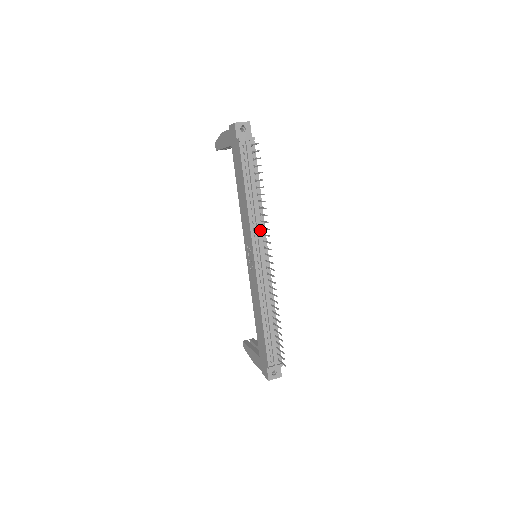
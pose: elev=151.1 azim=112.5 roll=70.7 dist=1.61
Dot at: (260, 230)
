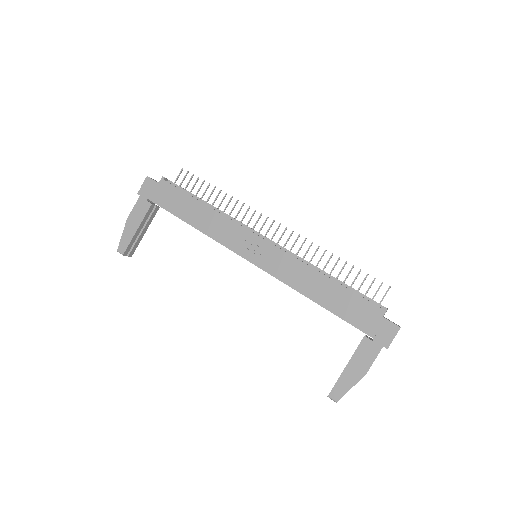
Dot at: occluded
